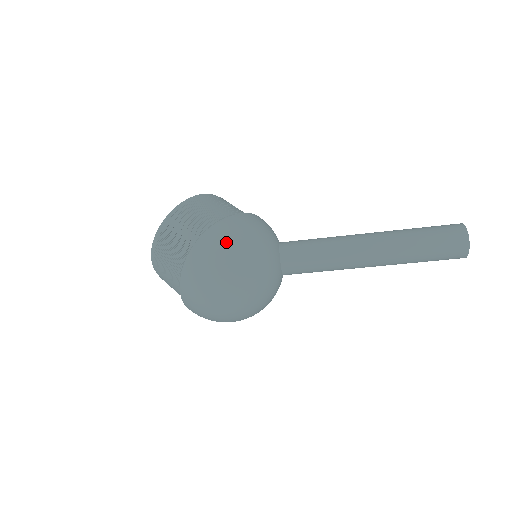
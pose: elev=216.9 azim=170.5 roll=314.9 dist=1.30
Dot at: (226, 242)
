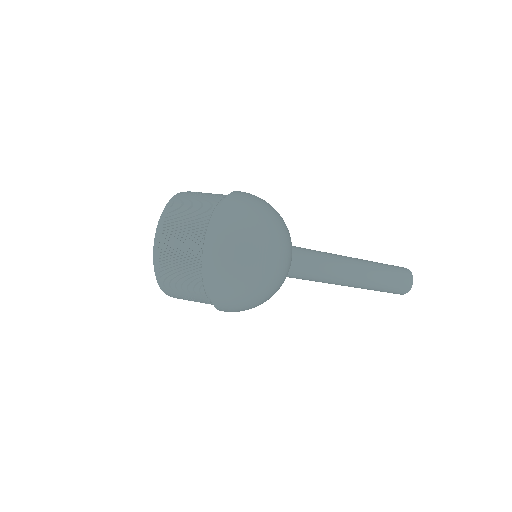
Dot at: occluded
